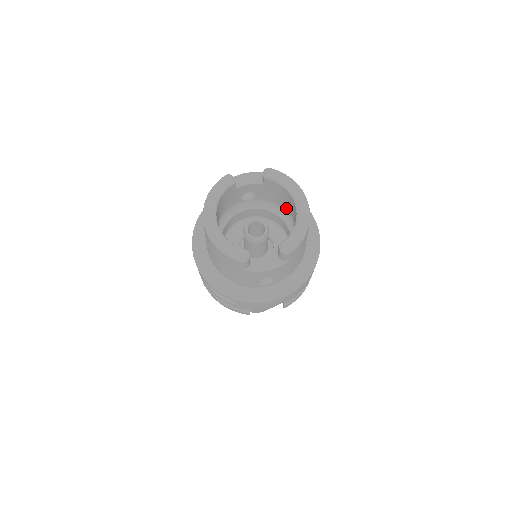
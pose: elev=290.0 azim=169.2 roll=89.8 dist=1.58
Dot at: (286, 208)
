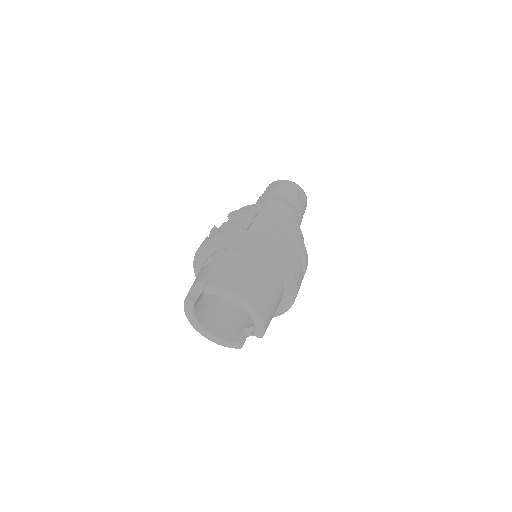
Dot at: occluded
